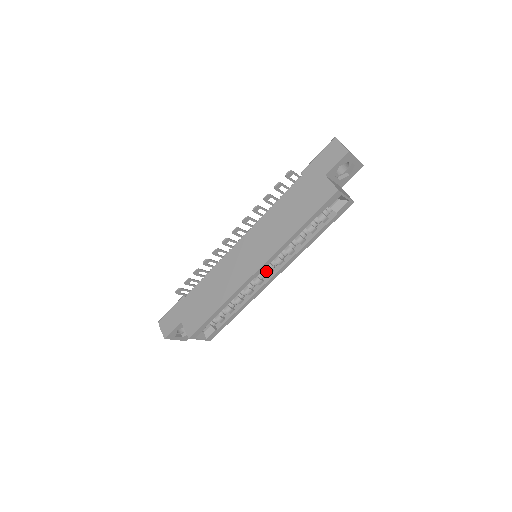
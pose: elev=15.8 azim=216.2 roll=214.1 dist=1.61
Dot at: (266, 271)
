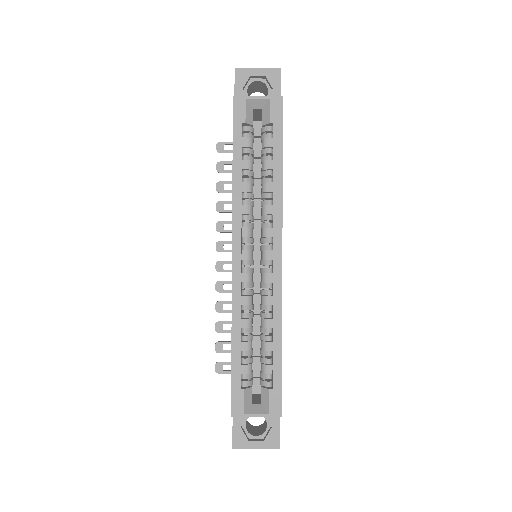
Dot at: (262, 257)
